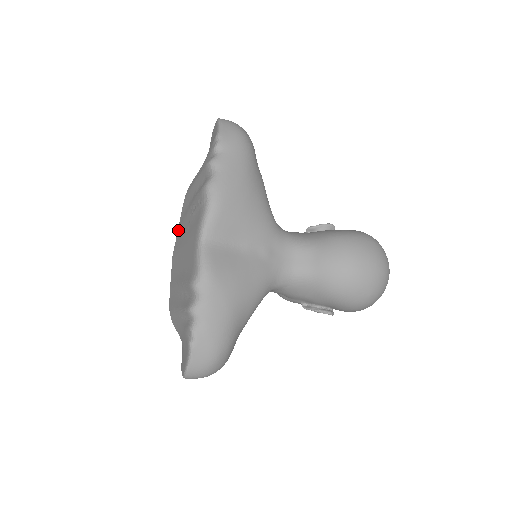
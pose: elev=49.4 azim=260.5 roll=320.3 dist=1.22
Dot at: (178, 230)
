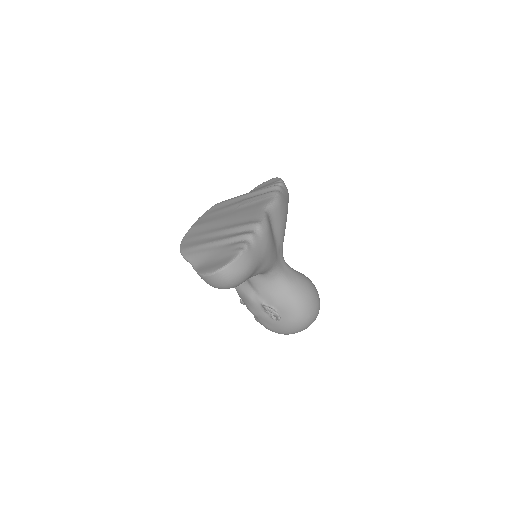
Dot at: (203, 217)
